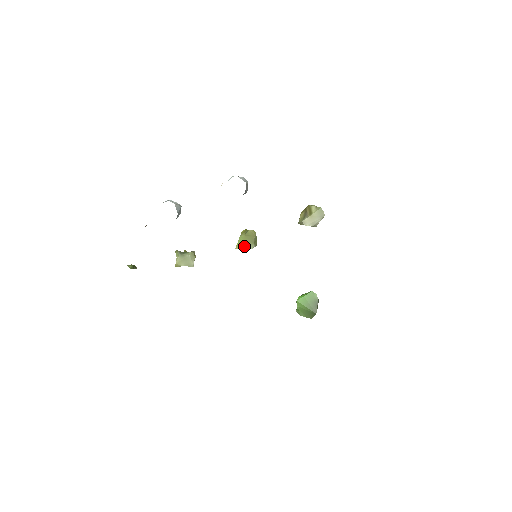
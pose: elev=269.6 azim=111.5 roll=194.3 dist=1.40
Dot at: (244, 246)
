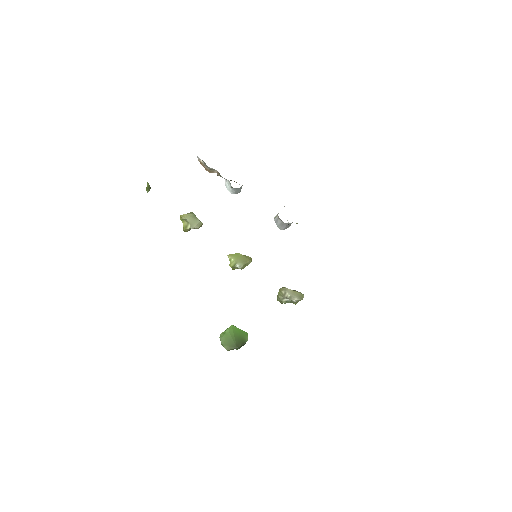
Dot at: (235, 259)
